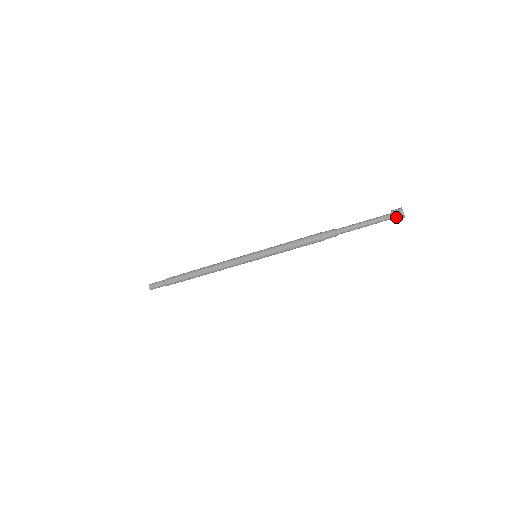
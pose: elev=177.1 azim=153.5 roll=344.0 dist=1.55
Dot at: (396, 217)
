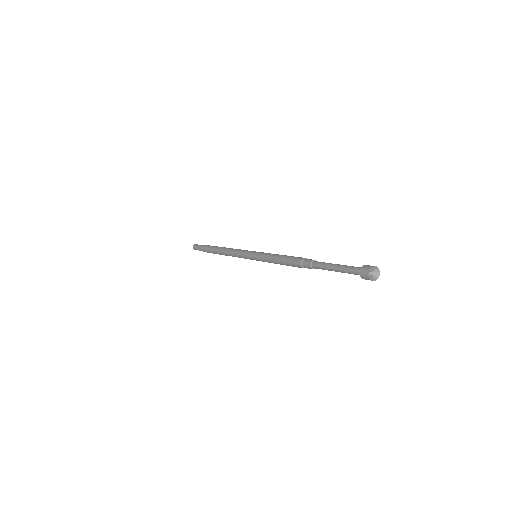
Dot at: (365, 278)
